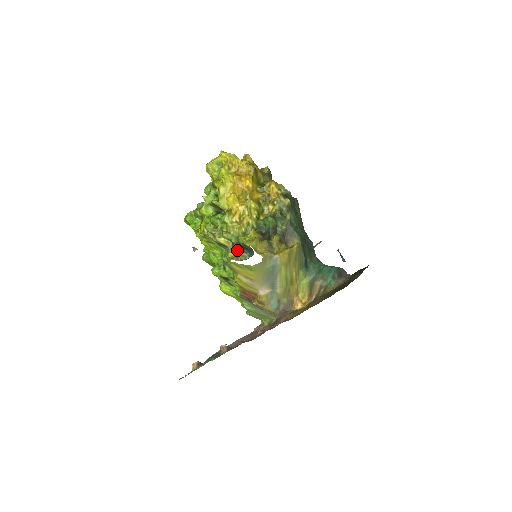
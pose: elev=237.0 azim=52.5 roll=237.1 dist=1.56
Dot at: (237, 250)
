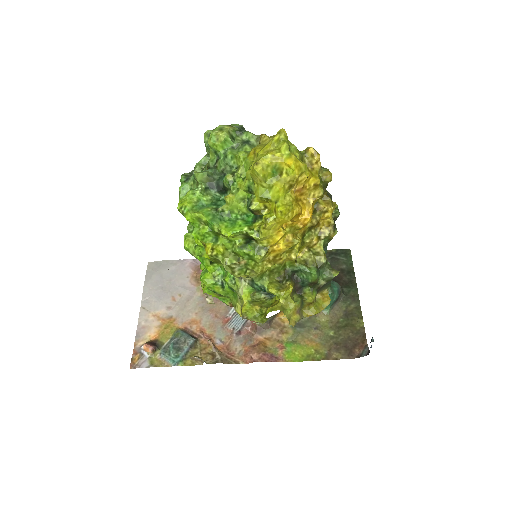
Dot at: (255, 289)
